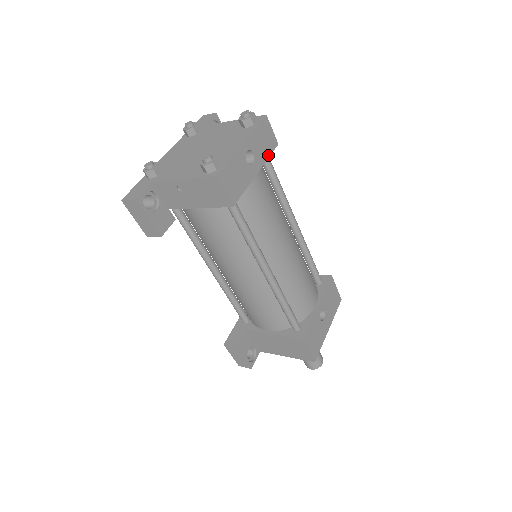
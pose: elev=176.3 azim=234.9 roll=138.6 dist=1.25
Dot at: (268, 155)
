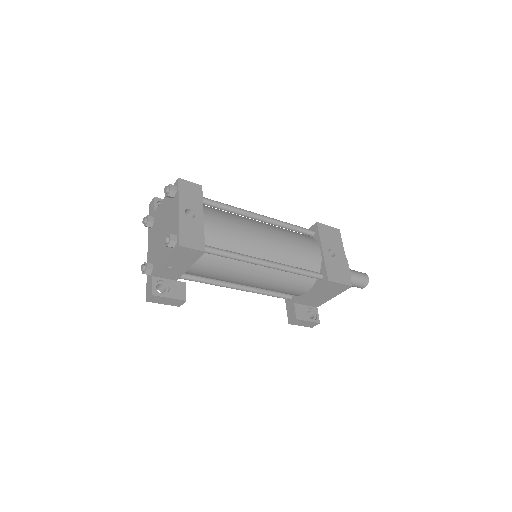
Dot at: (201, 199)
